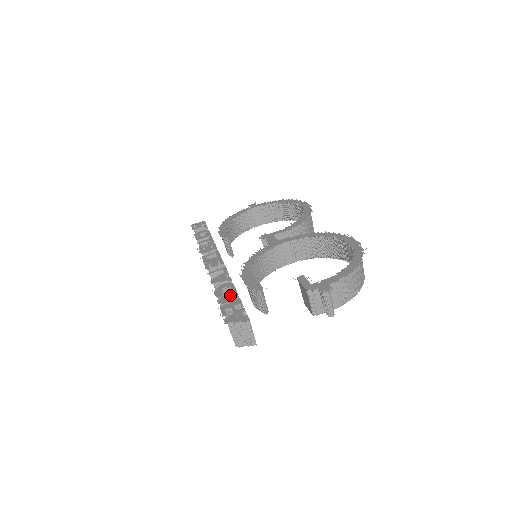
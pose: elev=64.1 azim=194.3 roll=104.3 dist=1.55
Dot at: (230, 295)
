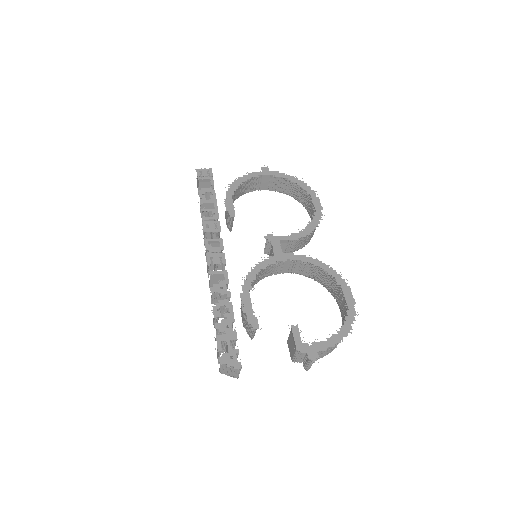
Dot at: (228, 322)
